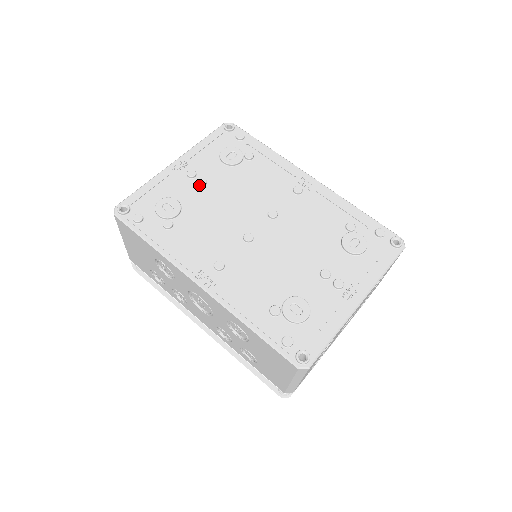
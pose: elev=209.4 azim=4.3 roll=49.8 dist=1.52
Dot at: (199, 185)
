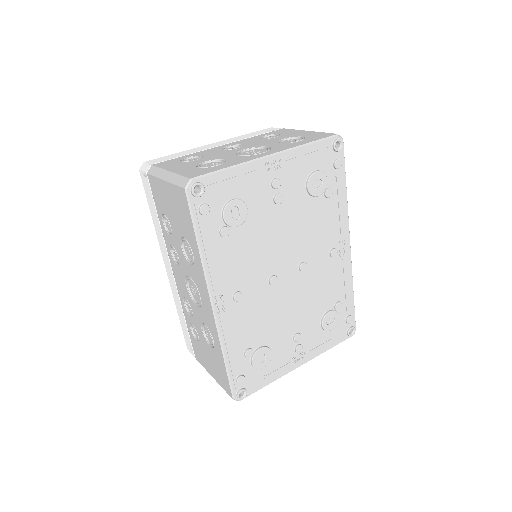
Dot at: (274, 201)
